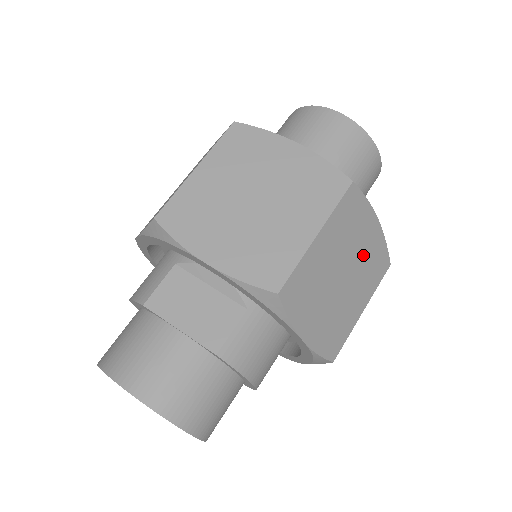
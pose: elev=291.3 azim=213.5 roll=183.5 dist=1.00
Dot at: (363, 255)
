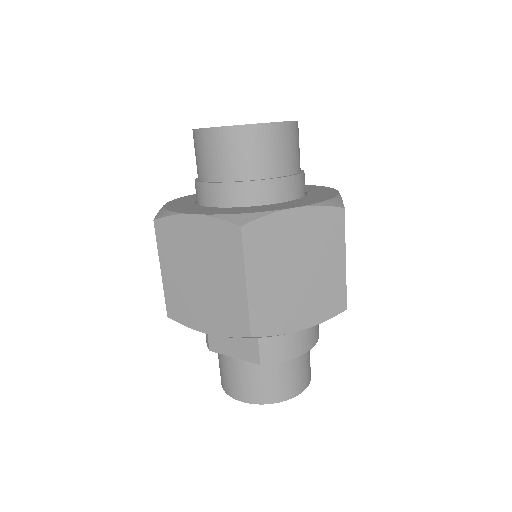
Dot at: (305, 240)
